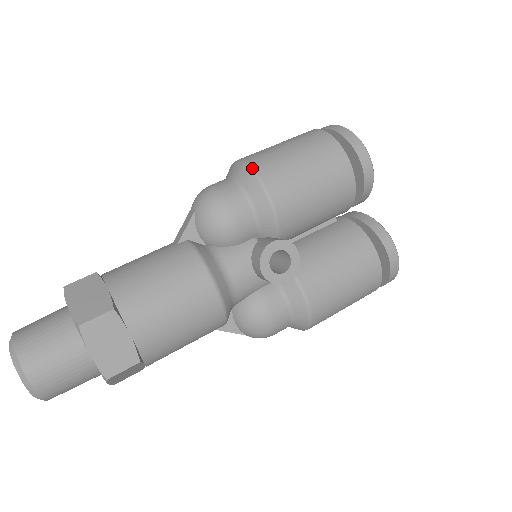
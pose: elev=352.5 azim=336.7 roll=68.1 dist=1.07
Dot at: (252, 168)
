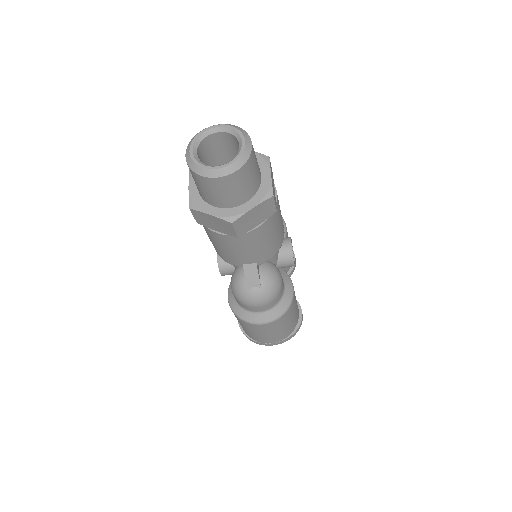
Dot at: occluded
